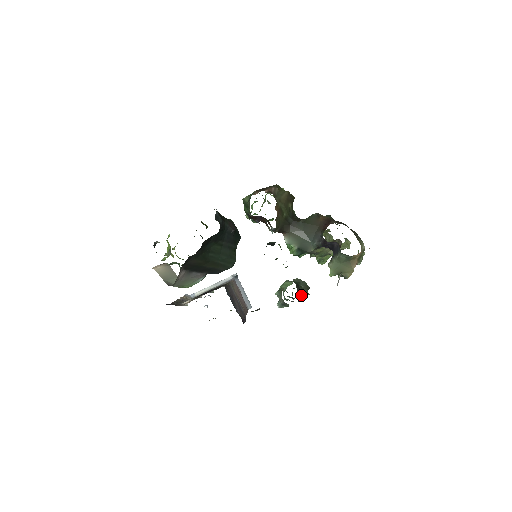
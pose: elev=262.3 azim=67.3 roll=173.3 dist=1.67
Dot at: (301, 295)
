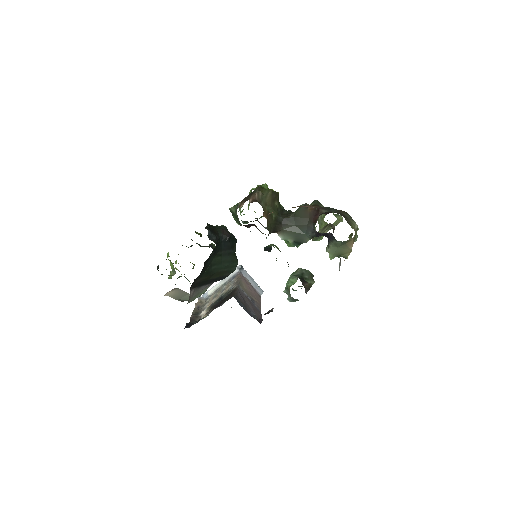
Dot at: (307, 286)
